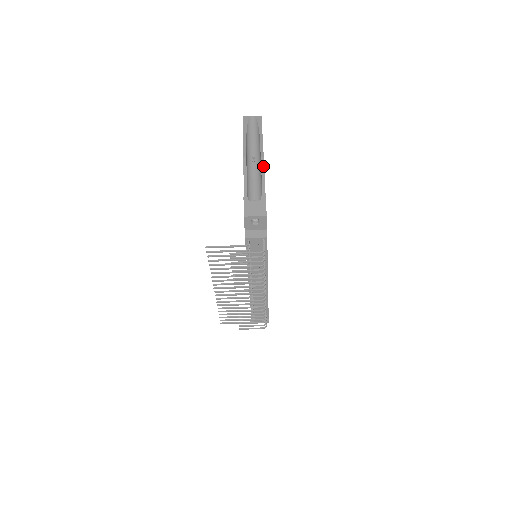
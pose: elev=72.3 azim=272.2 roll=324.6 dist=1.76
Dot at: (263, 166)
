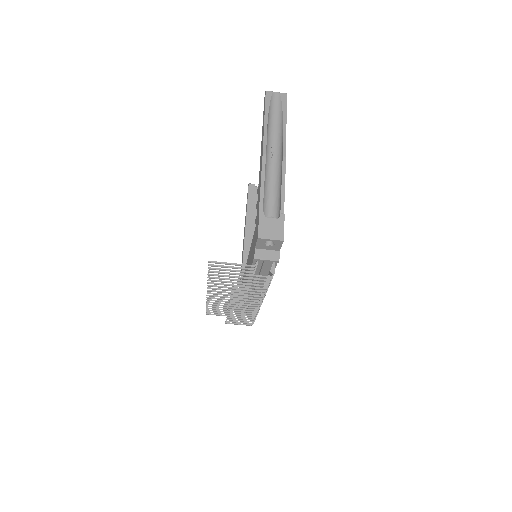
Dot at: (284, 170)
